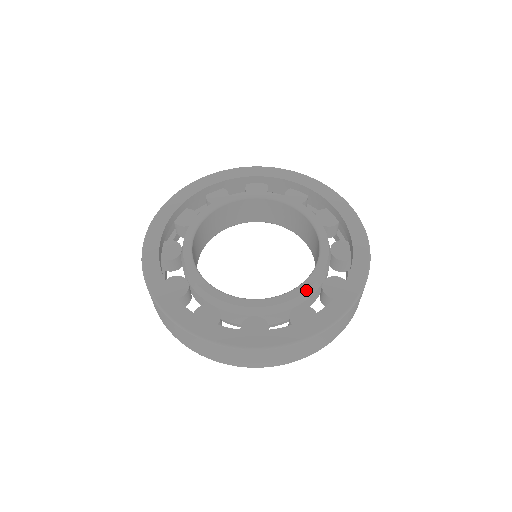
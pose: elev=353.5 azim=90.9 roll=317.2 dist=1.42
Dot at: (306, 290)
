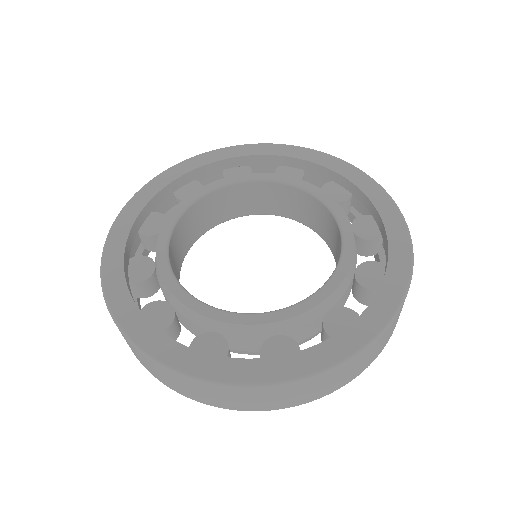
Dot at: (294, 316)
